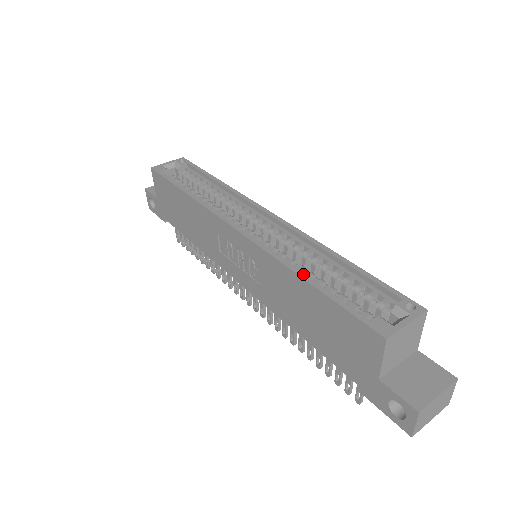
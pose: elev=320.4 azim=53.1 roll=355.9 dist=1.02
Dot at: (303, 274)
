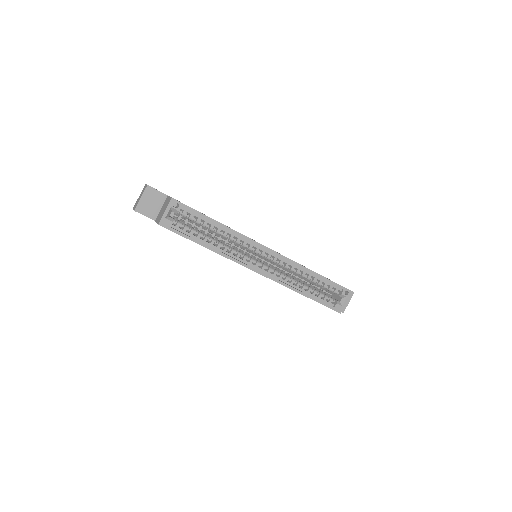
Dot at: (303, 293)
